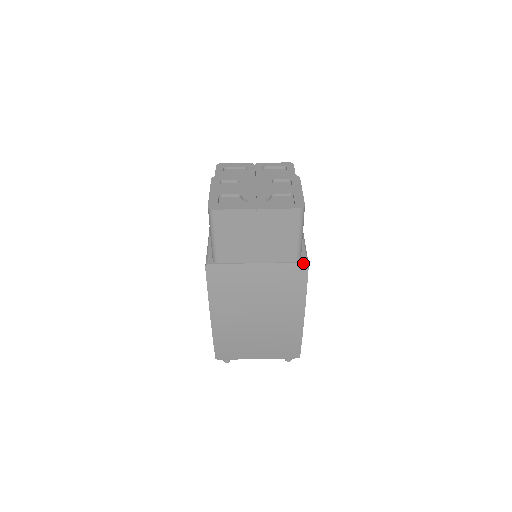
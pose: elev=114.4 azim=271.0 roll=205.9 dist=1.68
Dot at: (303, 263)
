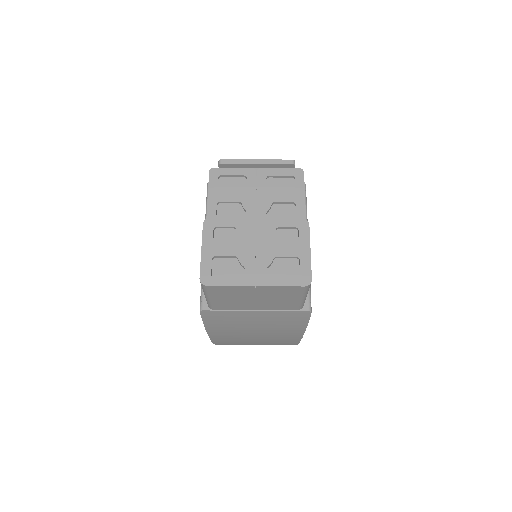
Dot at: (306, 311)
